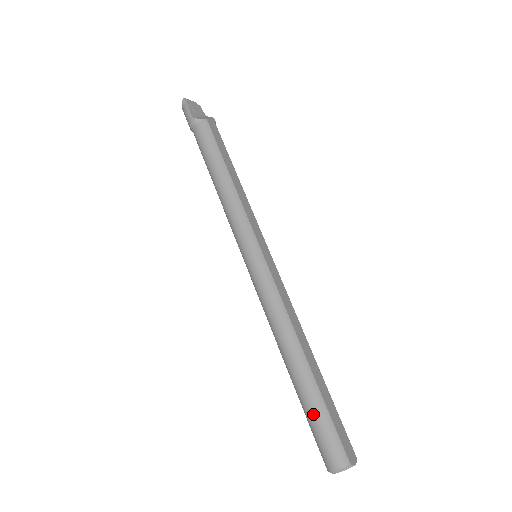
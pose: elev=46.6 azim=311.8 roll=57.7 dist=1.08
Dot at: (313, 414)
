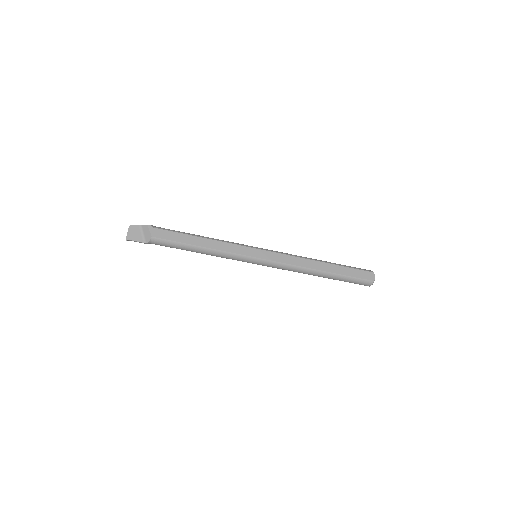
Dot at: (345, 281)
